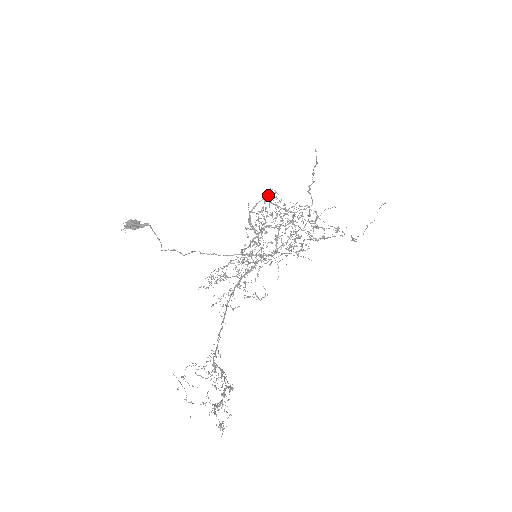
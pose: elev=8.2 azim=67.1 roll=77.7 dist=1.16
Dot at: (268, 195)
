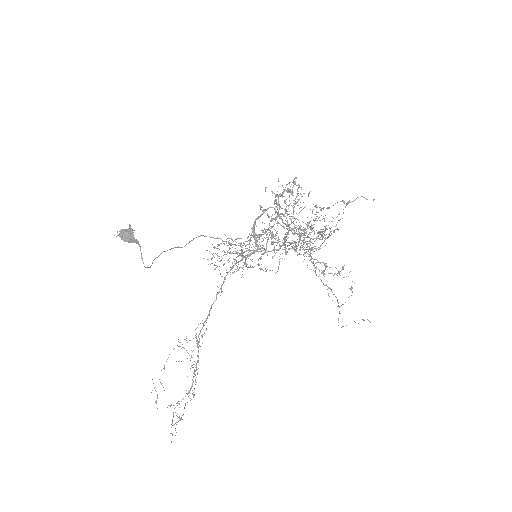
Dot at: occluded
